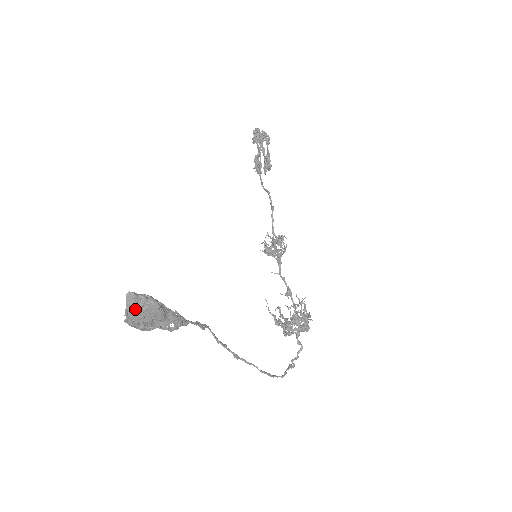
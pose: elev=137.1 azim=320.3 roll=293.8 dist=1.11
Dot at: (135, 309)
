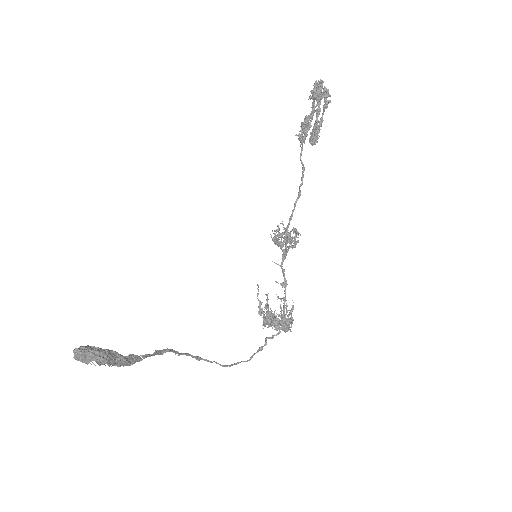
Dot at: (82, 361)
